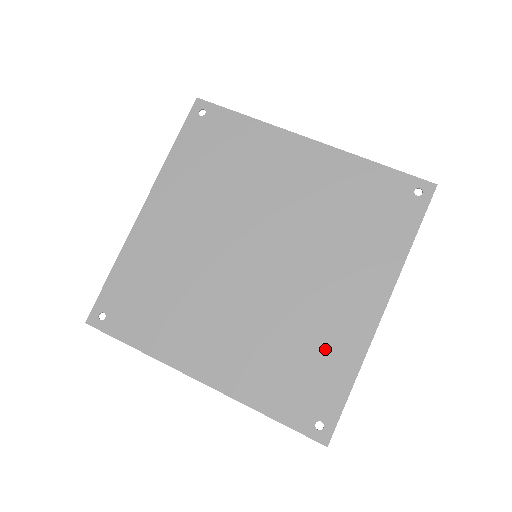
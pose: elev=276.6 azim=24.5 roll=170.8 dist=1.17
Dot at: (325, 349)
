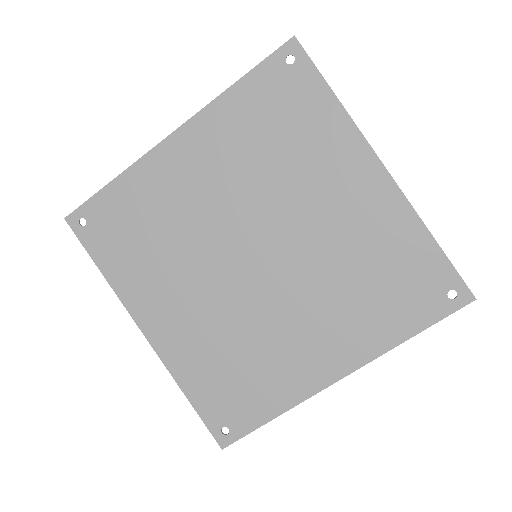
Dot at: (268, 377)
